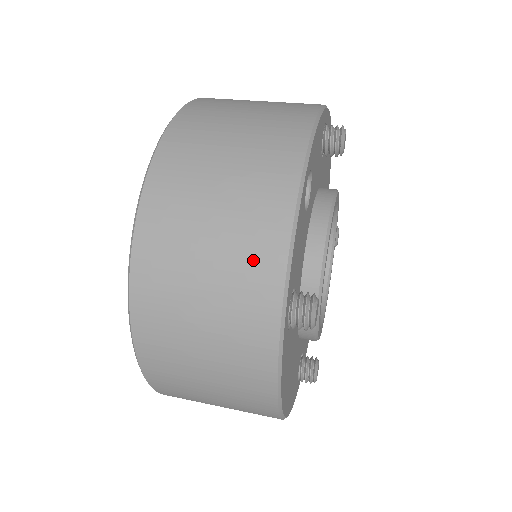
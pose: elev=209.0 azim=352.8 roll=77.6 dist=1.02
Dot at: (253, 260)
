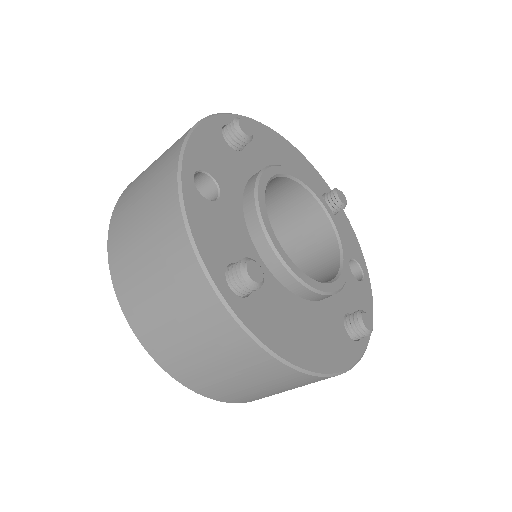
Dot at: (175, 261)
